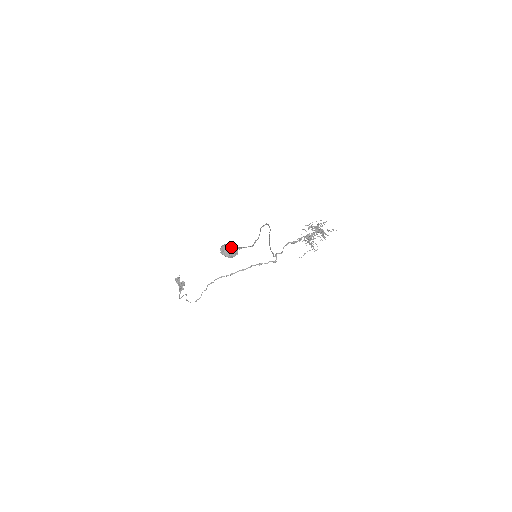
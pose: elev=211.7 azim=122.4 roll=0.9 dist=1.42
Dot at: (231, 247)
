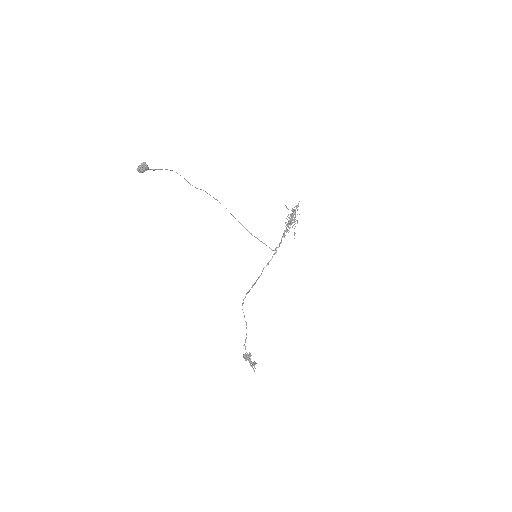
Dot at: (141, 164)
